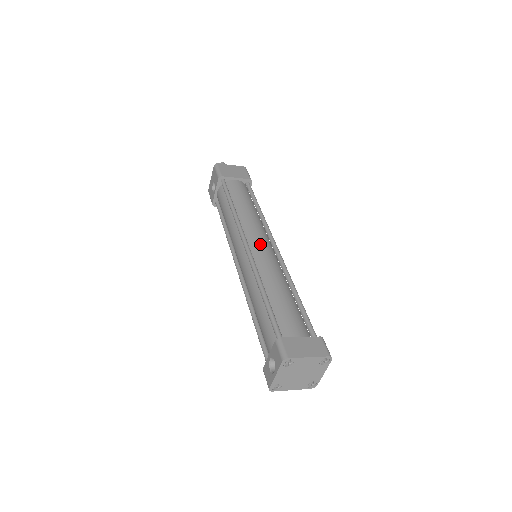
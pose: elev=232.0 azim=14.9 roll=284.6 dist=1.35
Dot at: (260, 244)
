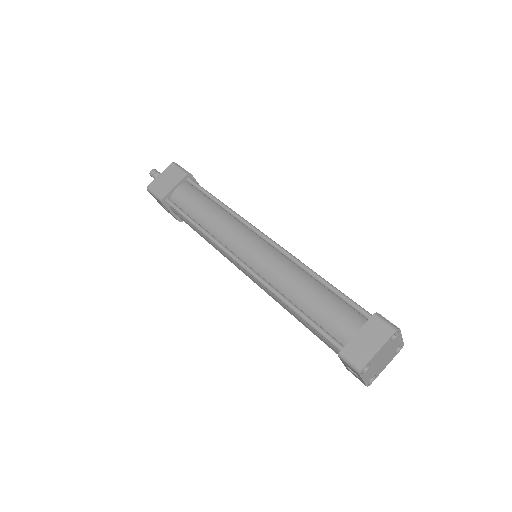
Dot at: (250, 250)
